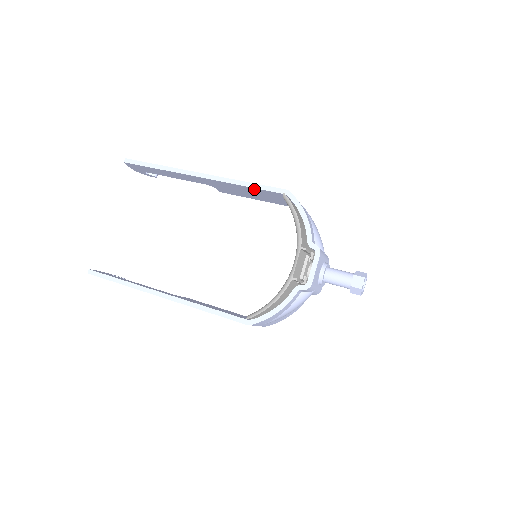
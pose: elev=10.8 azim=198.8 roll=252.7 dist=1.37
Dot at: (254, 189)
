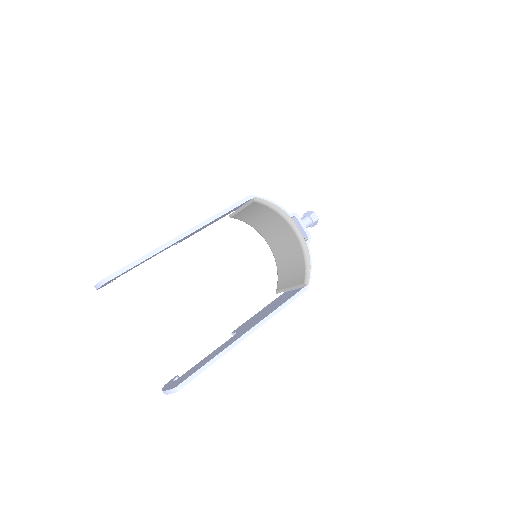
Dot at: occluded
